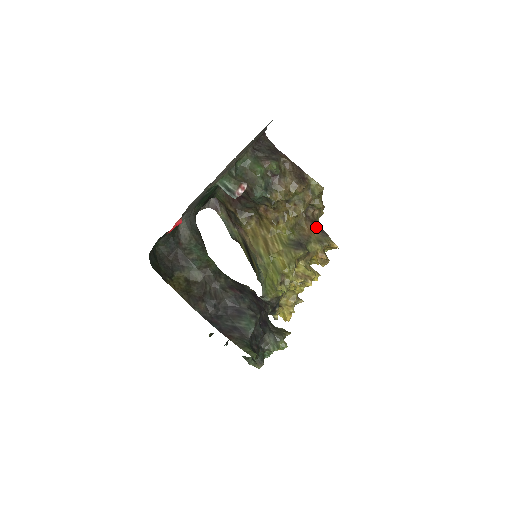
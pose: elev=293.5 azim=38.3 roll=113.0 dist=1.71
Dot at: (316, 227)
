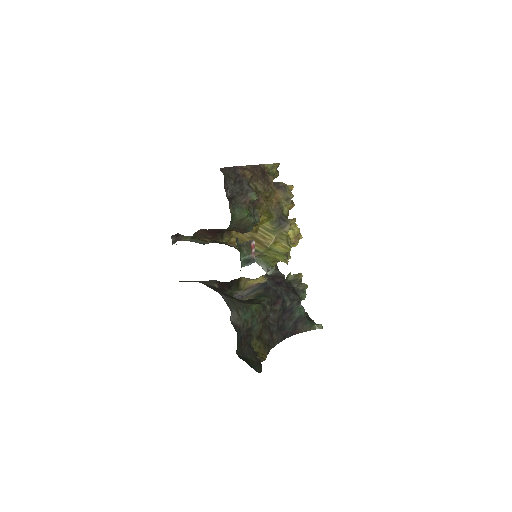
Dot at: (274, 188)
